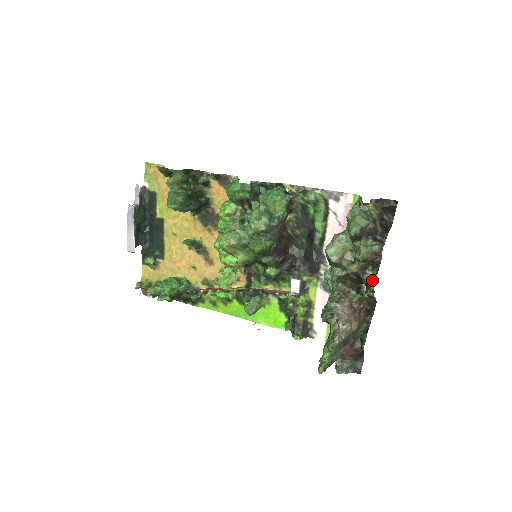
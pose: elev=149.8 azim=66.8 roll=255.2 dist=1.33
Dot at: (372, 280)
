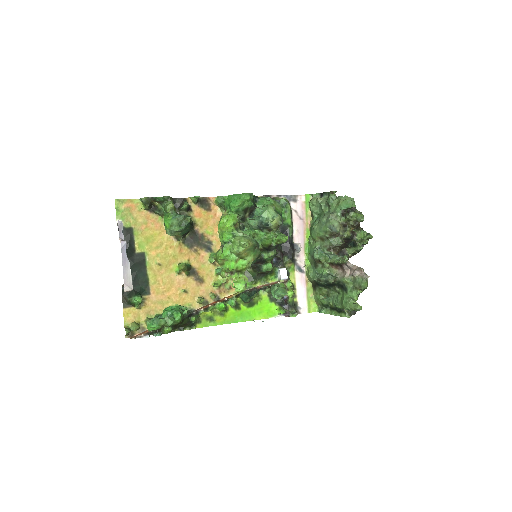
Dot at: (367, 235)
